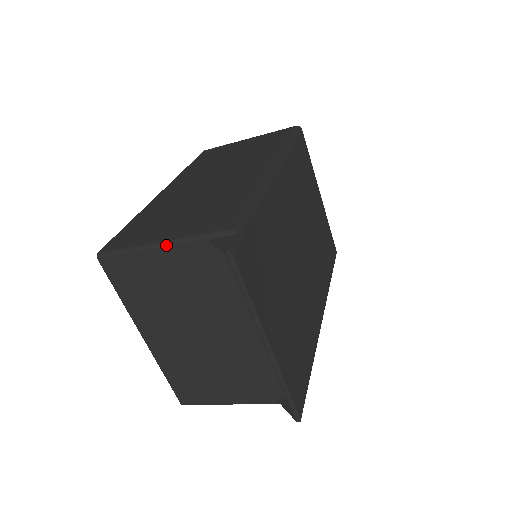
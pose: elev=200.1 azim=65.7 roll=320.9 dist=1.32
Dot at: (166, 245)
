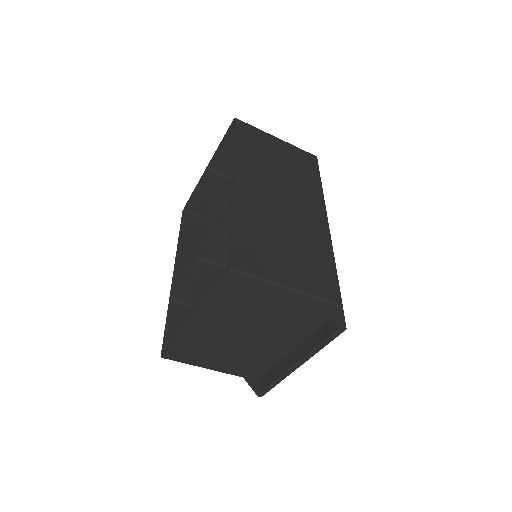
Dot at: (292, 292)
